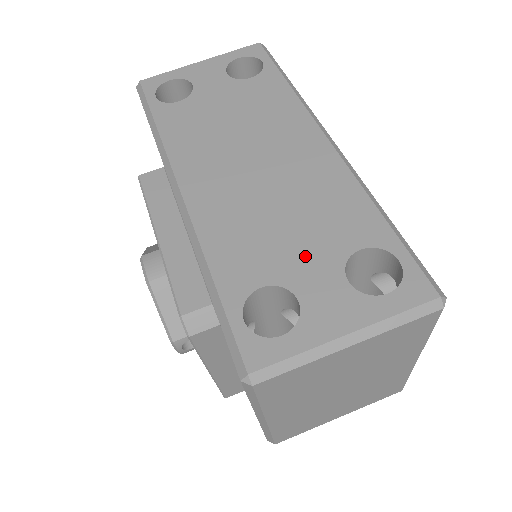
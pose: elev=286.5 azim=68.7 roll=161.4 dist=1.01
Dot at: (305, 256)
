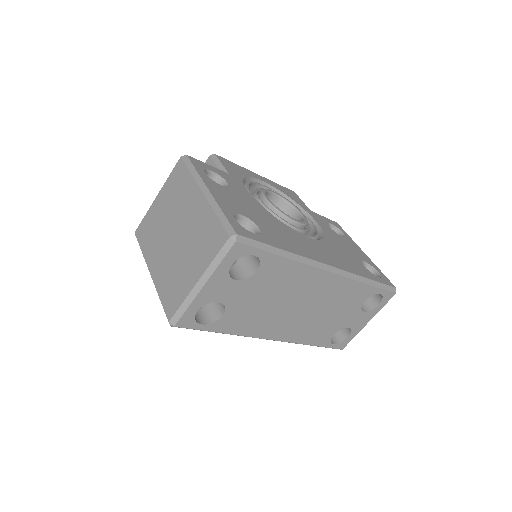
Dot at: (345, 317)
